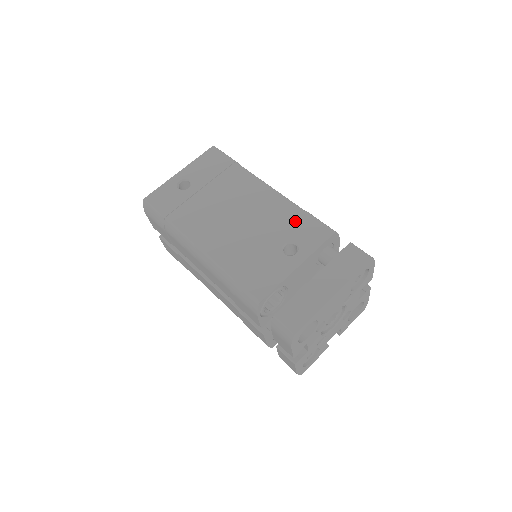
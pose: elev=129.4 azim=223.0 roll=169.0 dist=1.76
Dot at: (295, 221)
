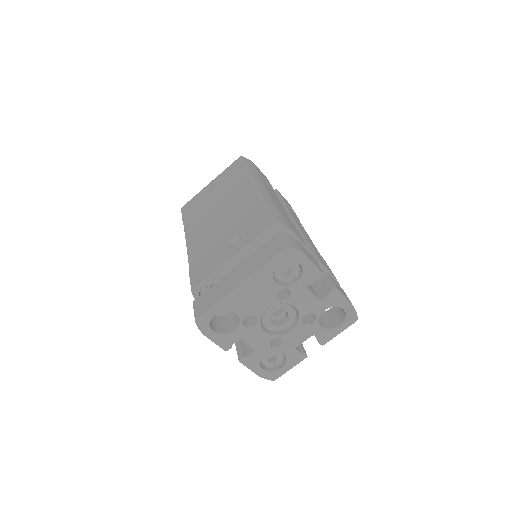
Dot at: (253, 215)
